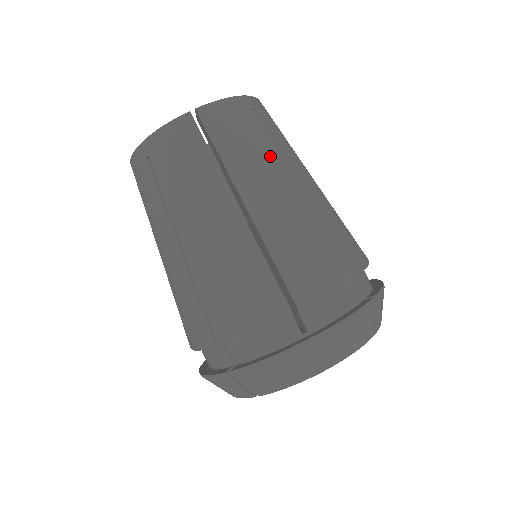
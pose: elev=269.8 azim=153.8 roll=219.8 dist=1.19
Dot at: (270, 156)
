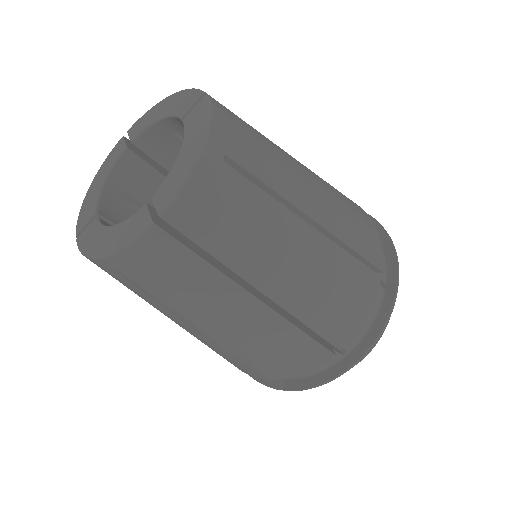
Dot at: (269, 219)
